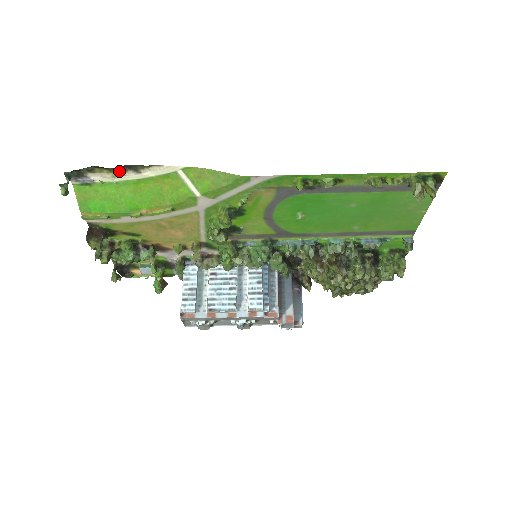
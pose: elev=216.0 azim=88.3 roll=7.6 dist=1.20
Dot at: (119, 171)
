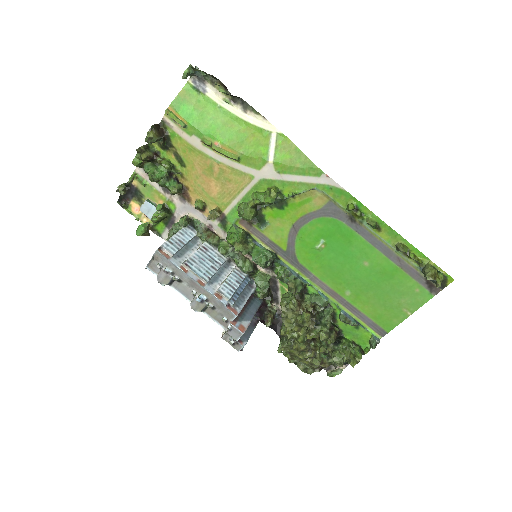
Dot at: (232, 99)
